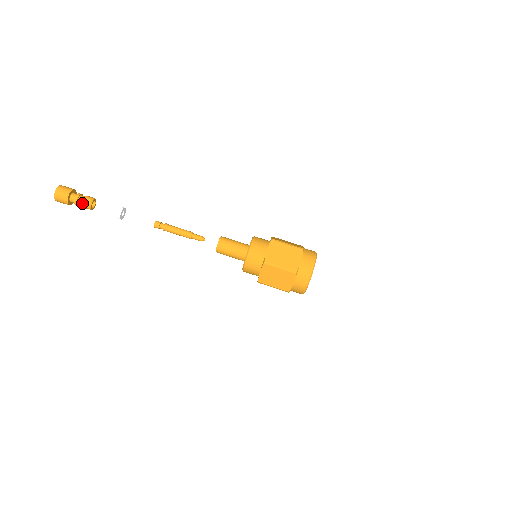
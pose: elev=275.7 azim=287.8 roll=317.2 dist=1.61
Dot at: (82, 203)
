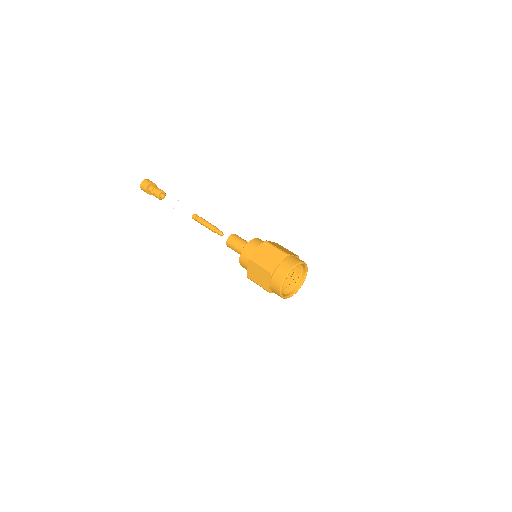
Dot at: (157, 189)
